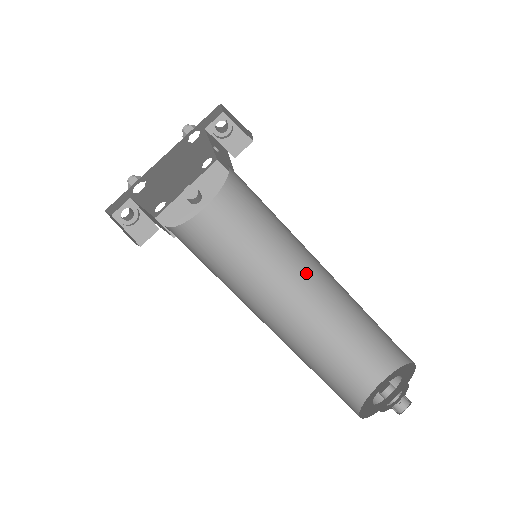
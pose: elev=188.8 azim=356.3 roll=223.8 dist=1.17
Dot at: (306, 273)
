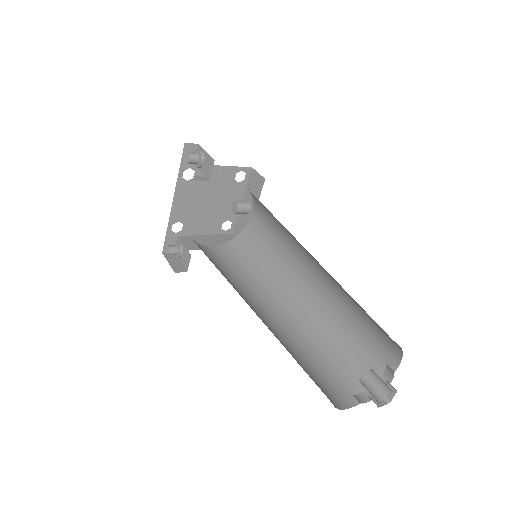
Dot at: (312, 257)
